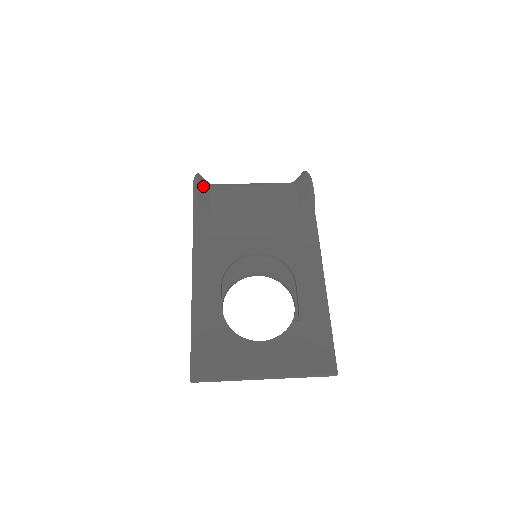
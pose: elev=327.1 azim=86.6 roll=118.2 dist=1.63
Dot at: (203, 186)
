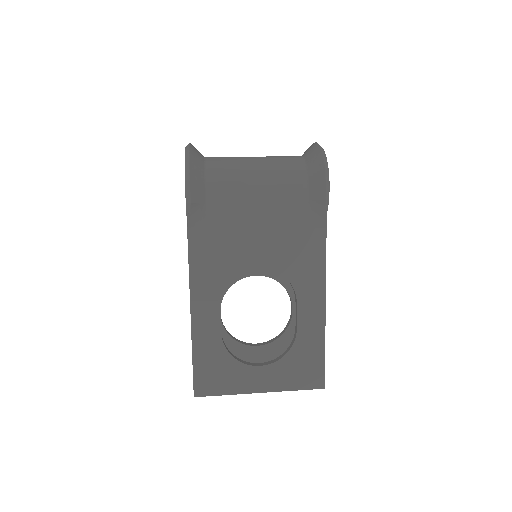
Dot at: (197, 181)
